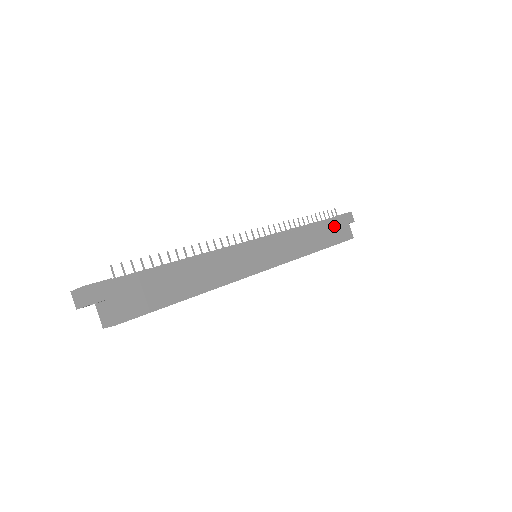
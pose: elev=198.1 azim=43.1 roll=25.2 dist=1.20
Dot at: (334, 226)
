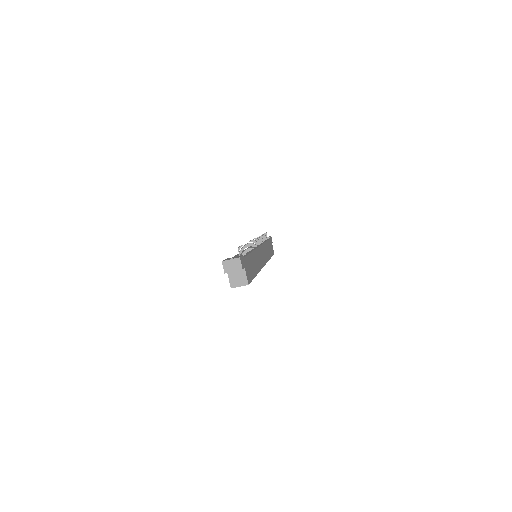
Dot at: (270, 244)
